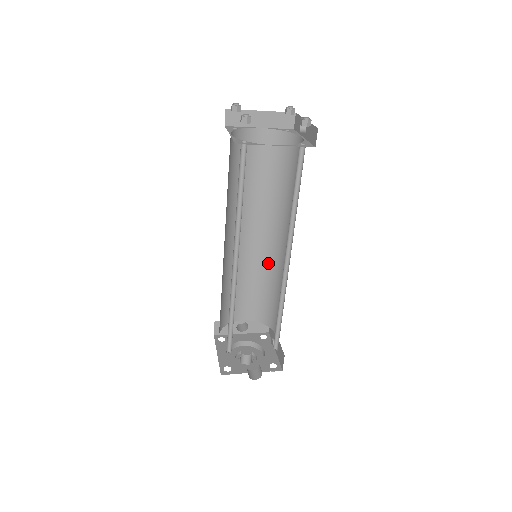
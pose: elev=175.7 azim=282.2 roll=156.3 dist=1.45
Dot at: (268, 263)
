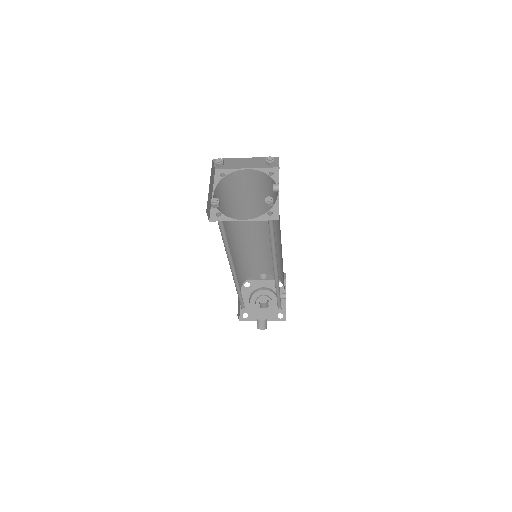
Dot at: occluded
